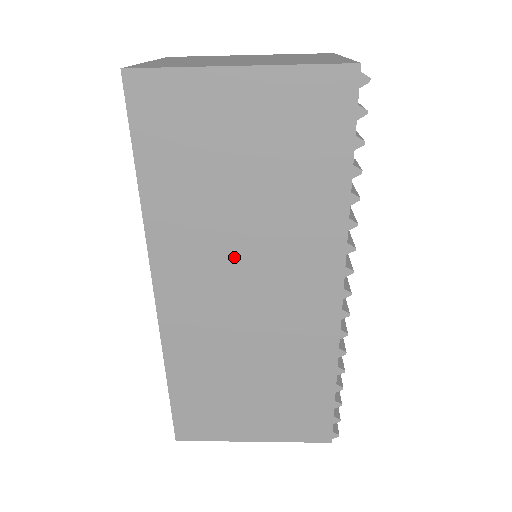
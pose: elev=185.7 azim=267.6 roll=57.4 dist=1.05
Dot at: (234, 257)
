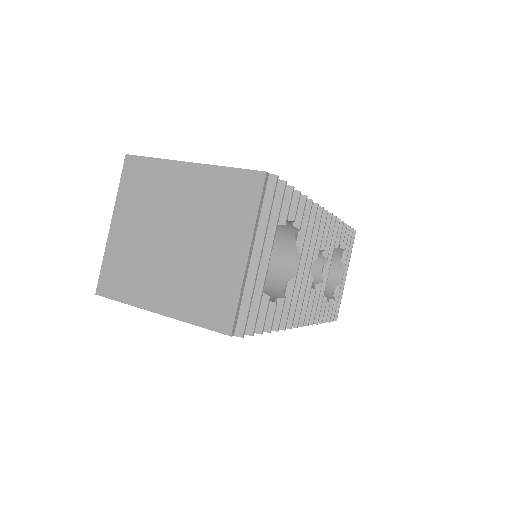
Dot at: occluded
